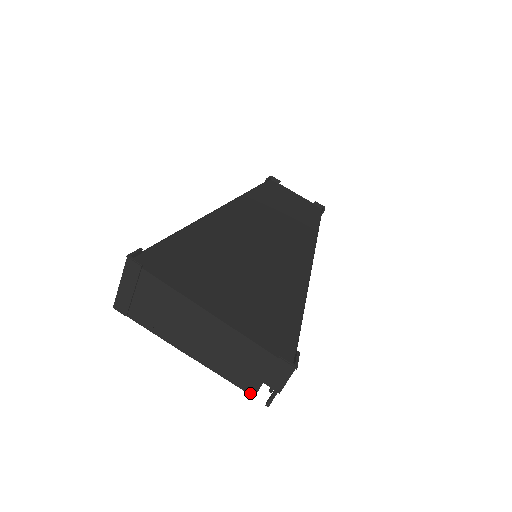
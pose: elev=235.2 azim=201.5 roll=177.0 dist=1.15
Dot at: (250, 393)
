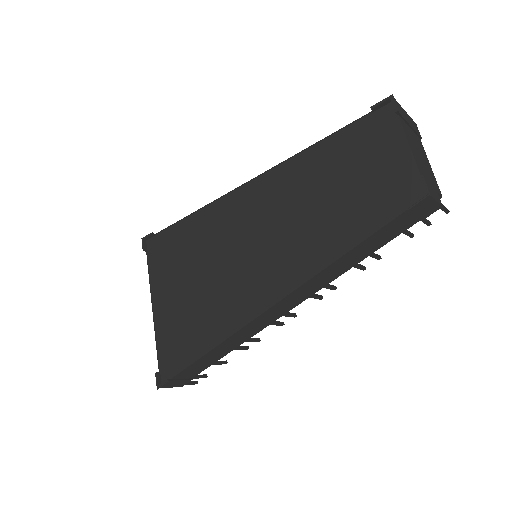
Dot at: occluded
